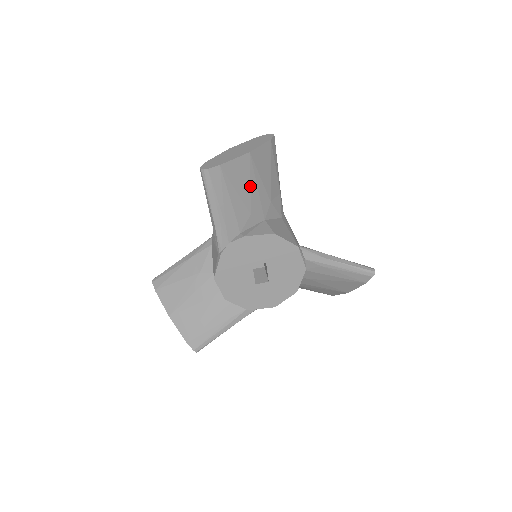
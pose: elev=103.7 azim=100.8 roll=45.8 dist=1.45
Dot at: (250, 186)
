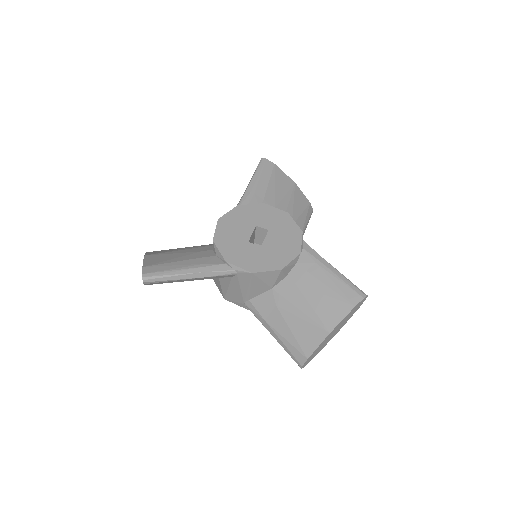
Dot at: (285, 196)
